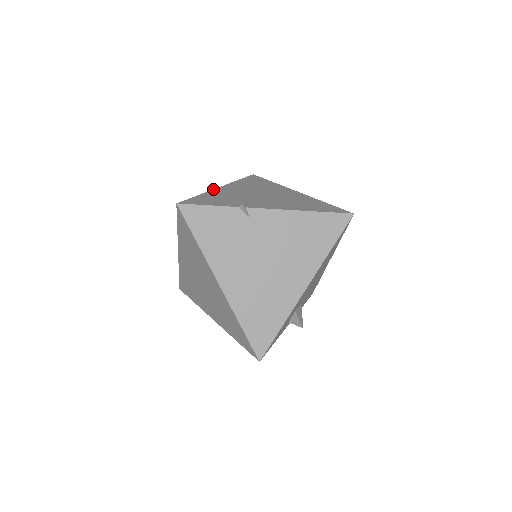
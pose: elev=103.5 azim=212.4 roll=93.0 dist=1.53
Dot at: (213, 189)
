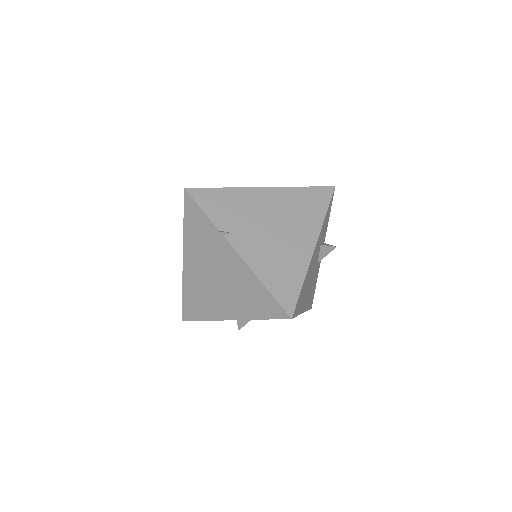
Dot at: (249, 187)
